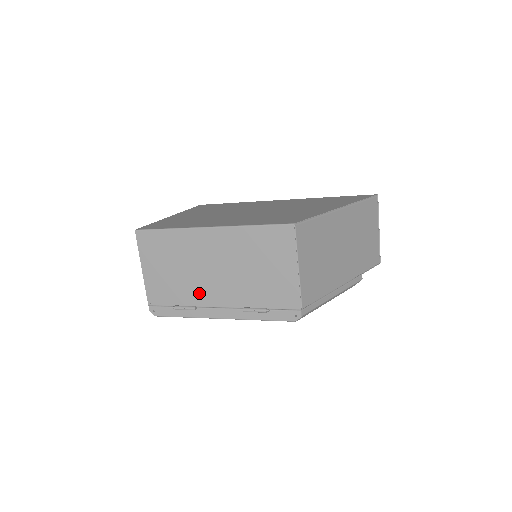
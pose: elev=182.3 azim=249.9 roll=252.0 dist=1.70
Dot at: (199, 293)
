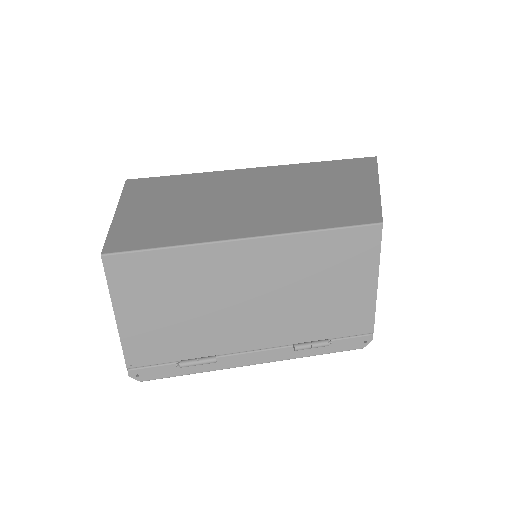
Dot at: (222, 336)
